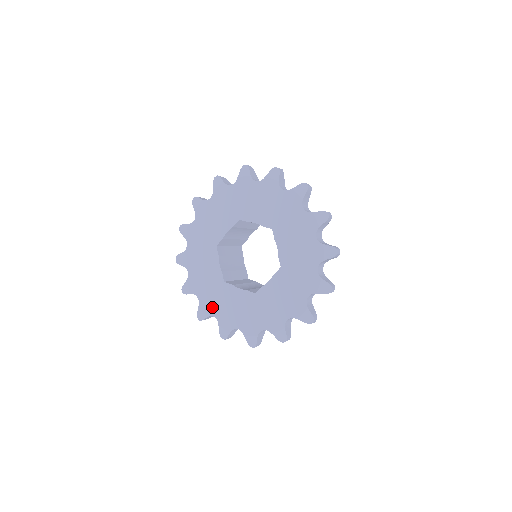
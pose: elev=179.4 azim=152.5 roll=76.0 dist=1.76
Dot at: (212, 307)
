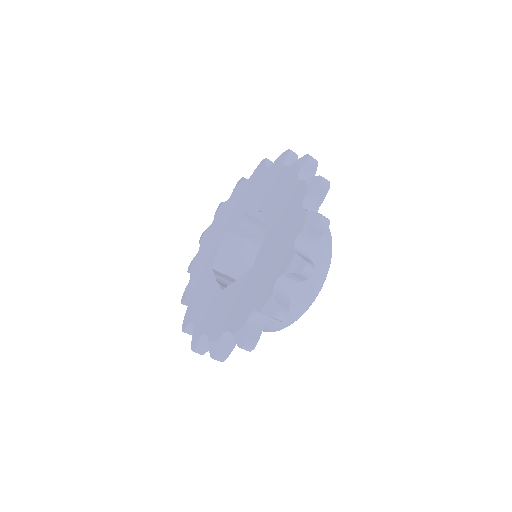
Dot at: (192, 292)
